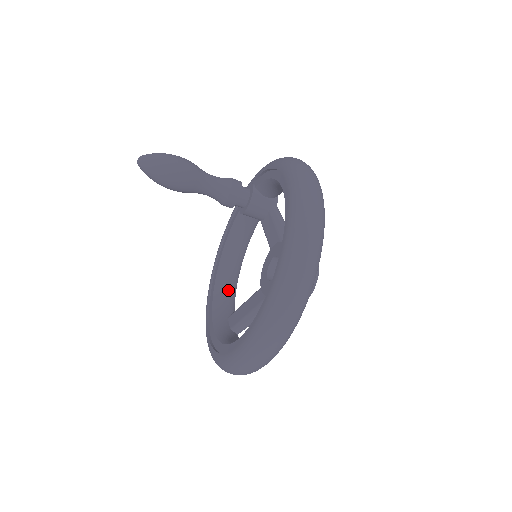
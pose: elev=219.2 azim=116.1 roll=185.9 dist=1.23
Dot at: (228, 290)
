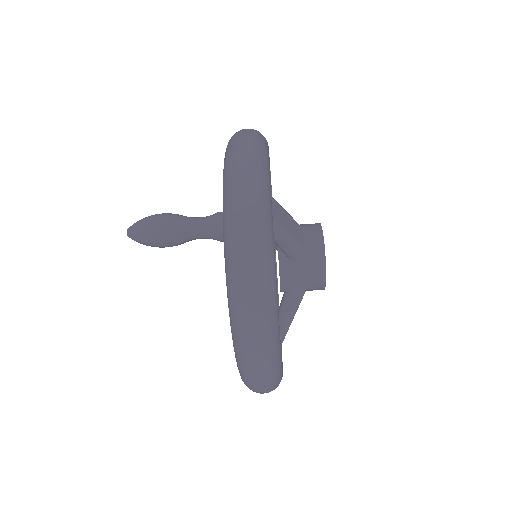
Dot at: occluded
